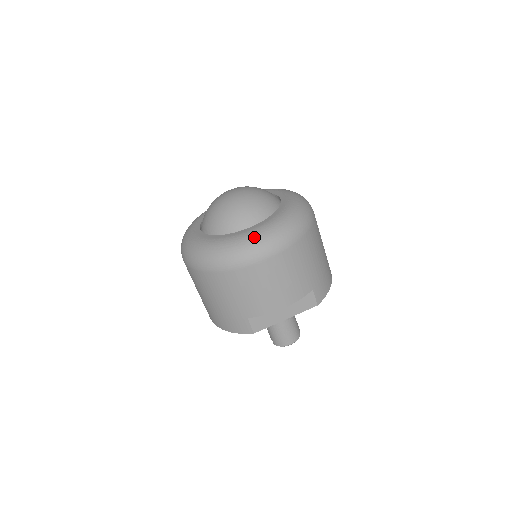
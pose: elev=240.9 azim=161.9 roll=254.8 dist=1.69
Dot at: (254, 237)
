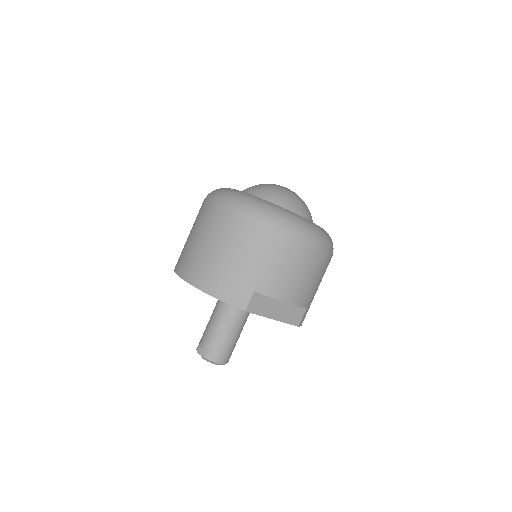
Dot at: (312, 224)
